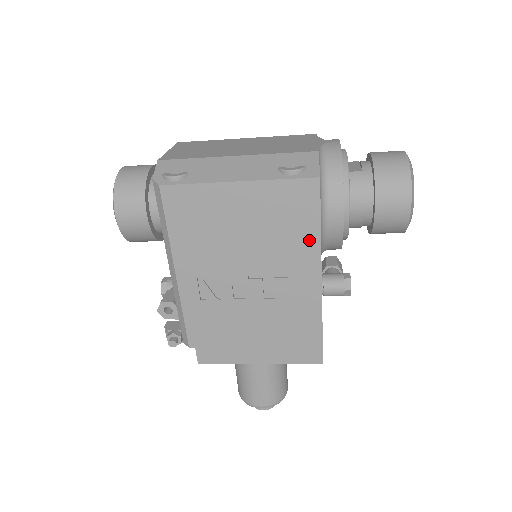
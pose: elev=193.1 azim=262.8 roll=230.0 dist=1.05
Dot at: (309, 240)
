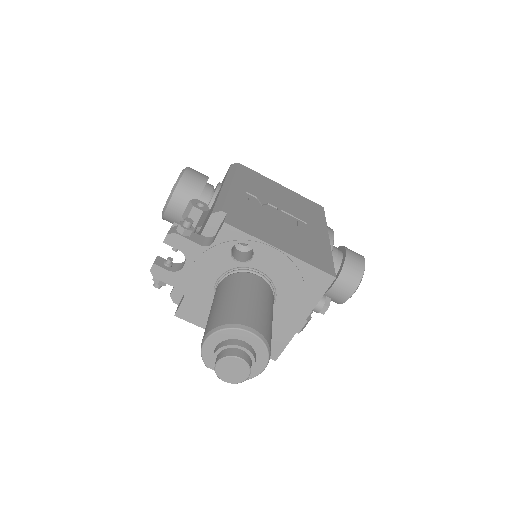
Dot at: (320, 220)
